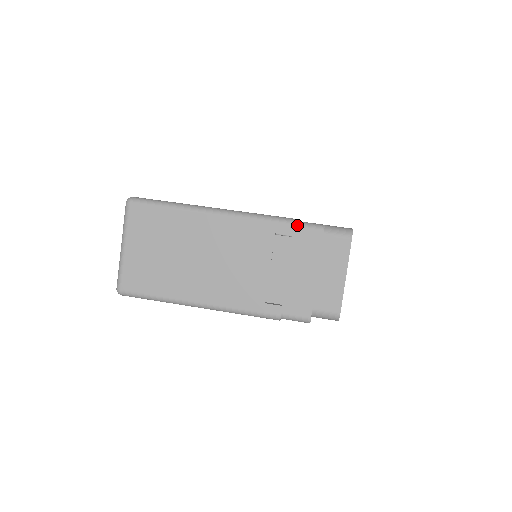
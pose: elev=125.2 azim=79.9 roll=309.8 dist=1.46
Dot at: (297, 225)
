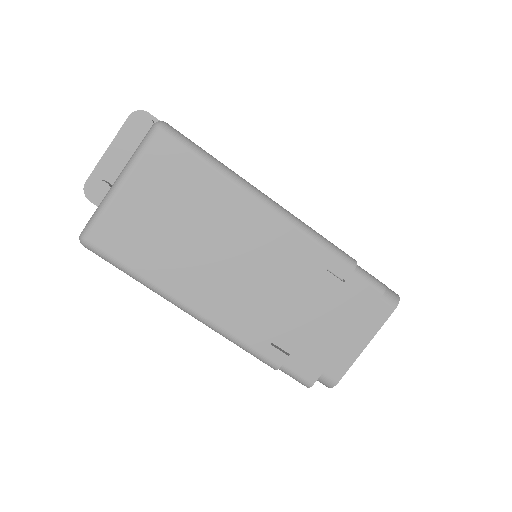
Dot at: (357, 271)
